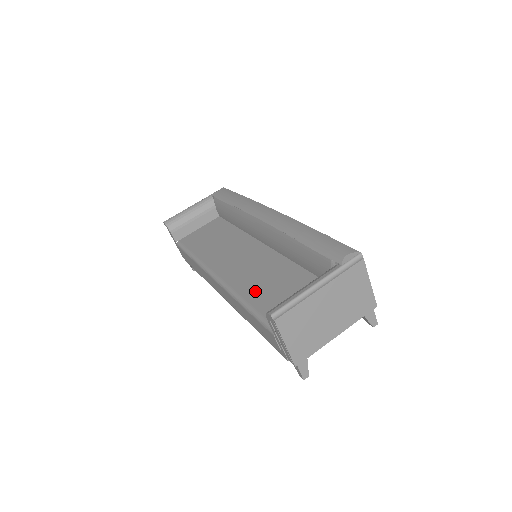
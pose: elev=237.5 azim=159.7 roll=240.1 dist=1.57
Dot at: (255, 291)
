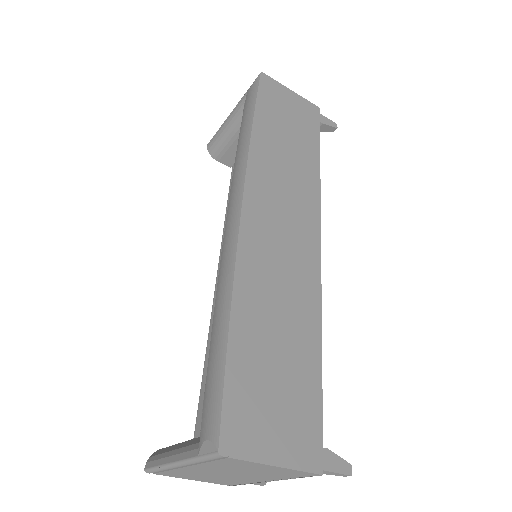
Dot at: occluded
